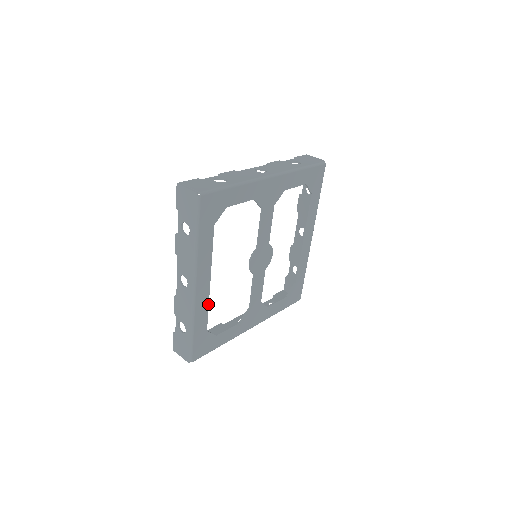
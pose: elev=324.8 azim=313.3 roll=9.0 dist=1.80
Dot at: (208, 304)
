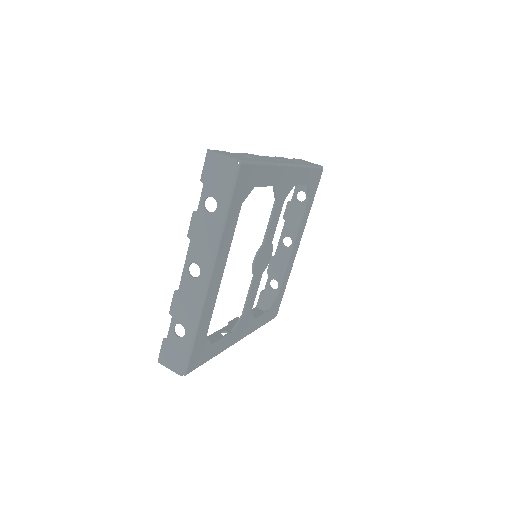
Dot at: (215, 302)
